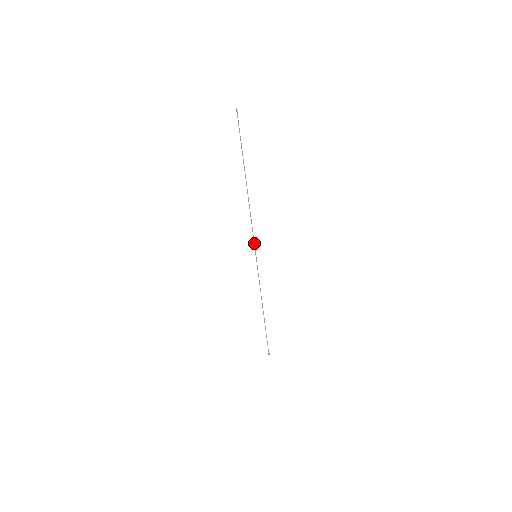
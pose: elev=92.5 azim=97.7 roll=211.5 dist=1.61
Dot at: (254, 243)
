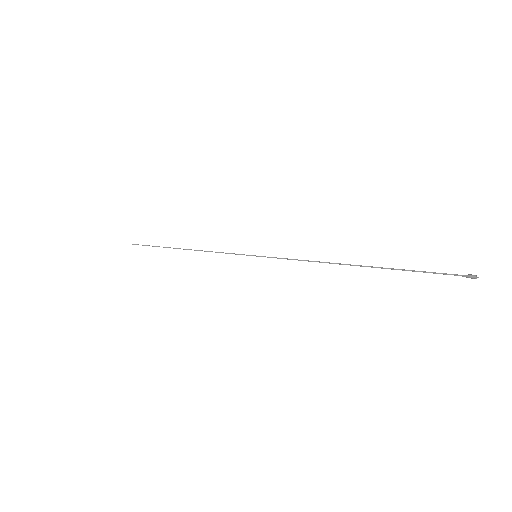
Dot at: occluded
